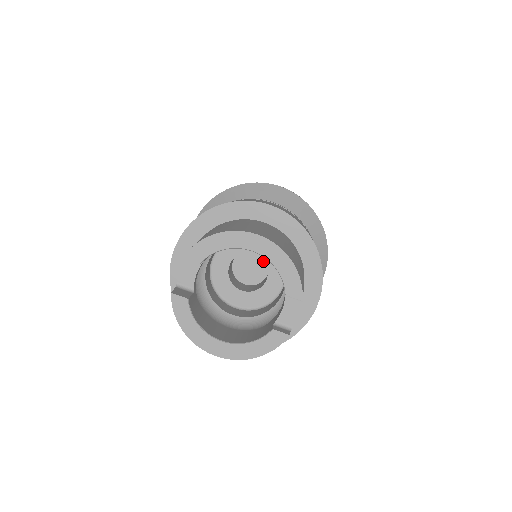
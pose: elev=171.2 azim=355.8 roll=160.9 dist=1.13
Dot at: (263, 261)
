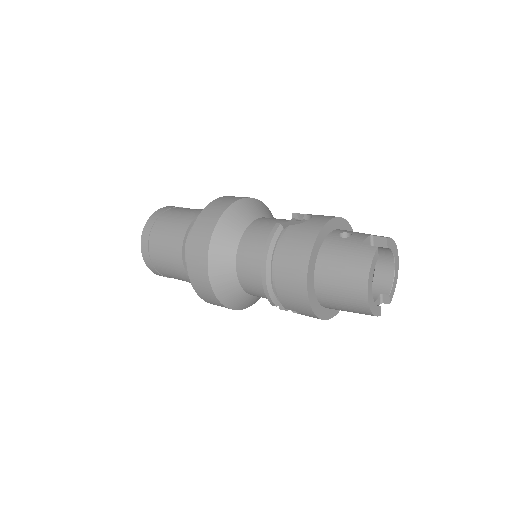
Dot at: occluded
